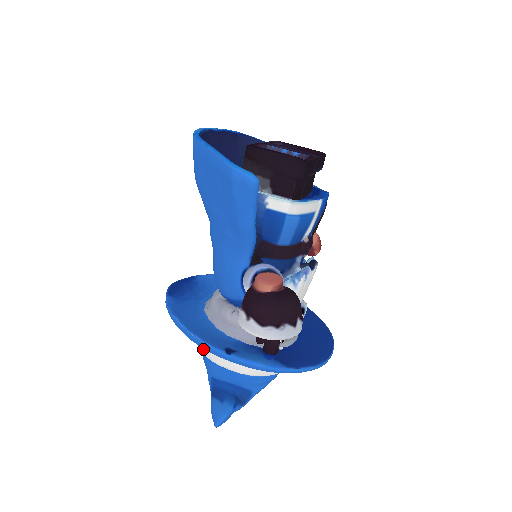
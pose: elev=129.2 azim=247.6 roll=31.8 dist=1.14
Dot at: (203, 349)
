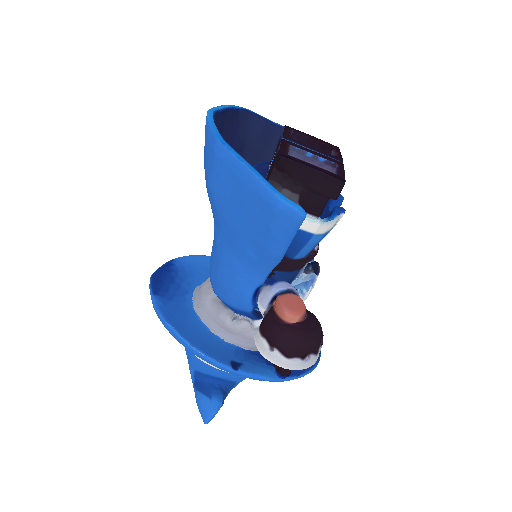
Dot at: occluded
